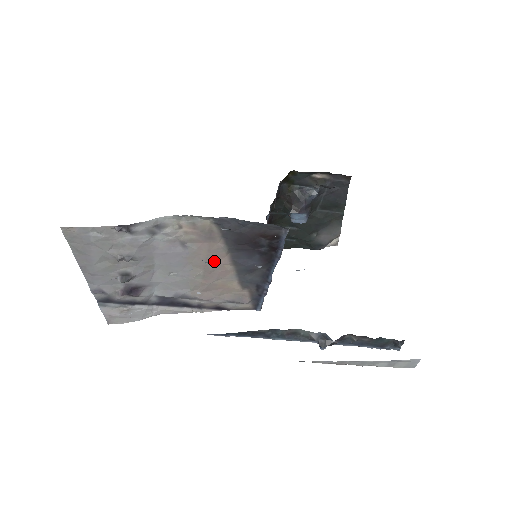
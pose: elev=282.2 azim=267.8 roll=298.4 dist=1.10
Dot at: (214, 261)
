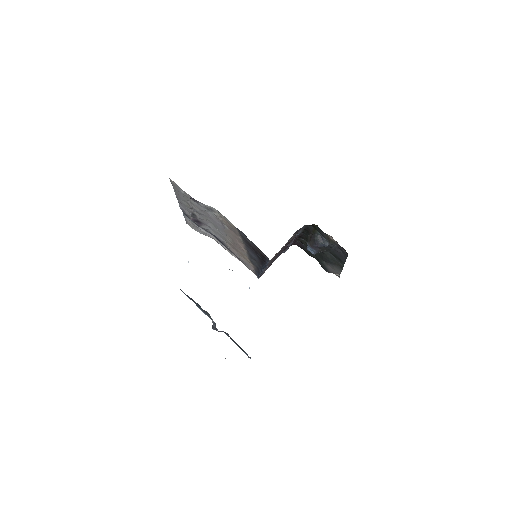
Dot at: (237, 241)
